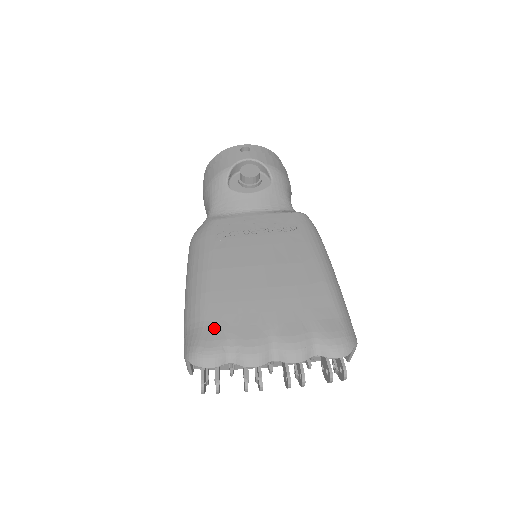
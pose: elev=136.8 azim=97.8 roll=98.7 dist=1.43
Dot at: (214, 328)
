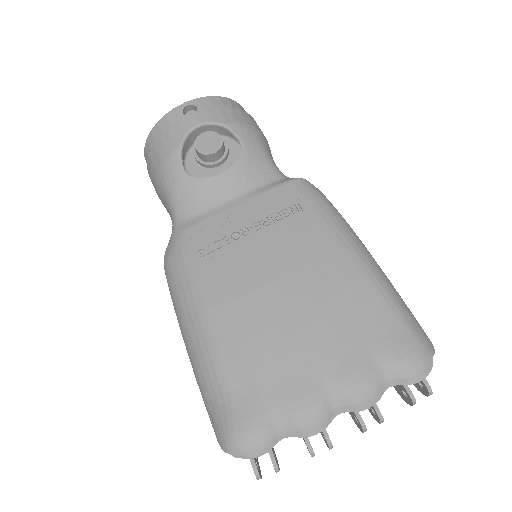
Dot at: (246, 399)
